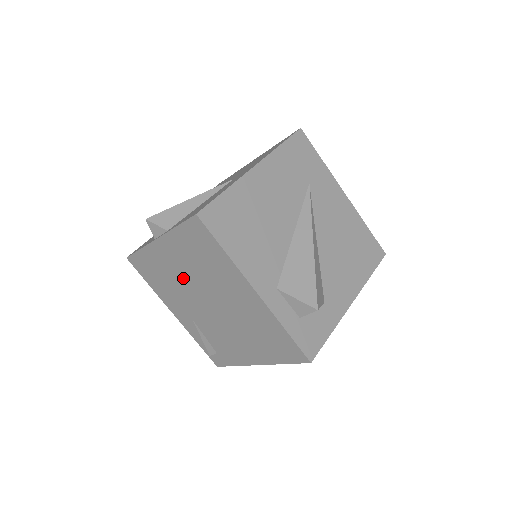
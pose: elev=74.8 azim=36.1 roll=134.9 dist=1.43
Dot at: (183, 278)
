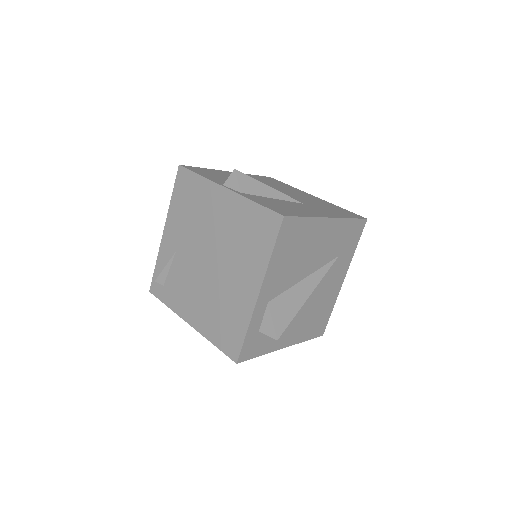
Dot at: (211, 227)
